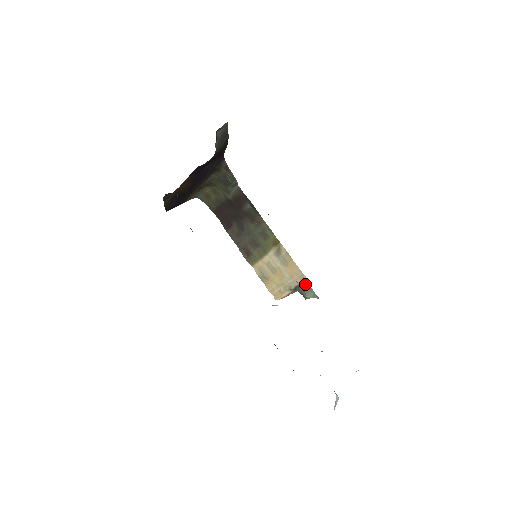
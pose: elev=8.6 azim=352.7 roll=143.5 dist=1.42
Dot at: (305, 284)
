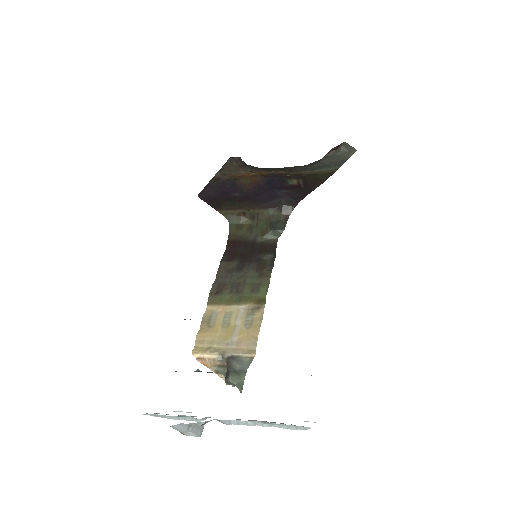
Dot at: (244, 363)
